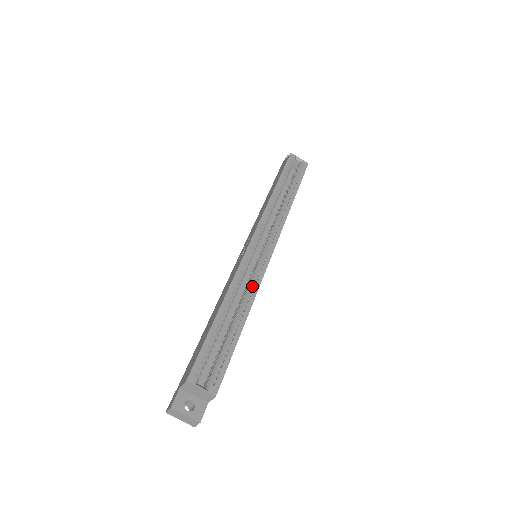
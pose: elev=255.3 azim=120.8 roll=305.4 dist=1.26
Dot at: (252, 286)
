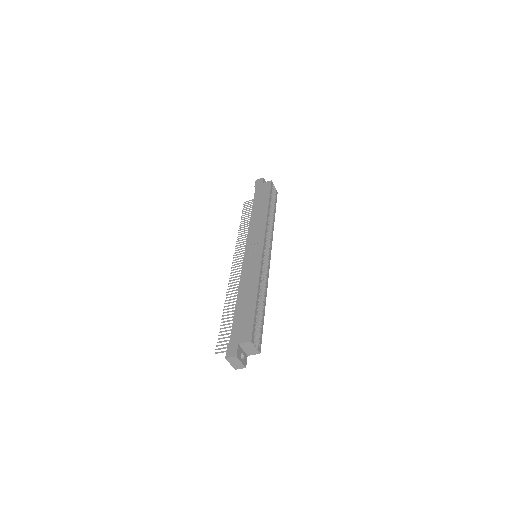
Dot at: (266, 281)
